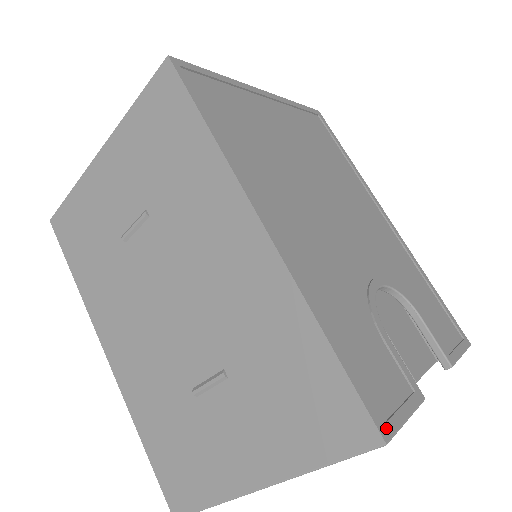
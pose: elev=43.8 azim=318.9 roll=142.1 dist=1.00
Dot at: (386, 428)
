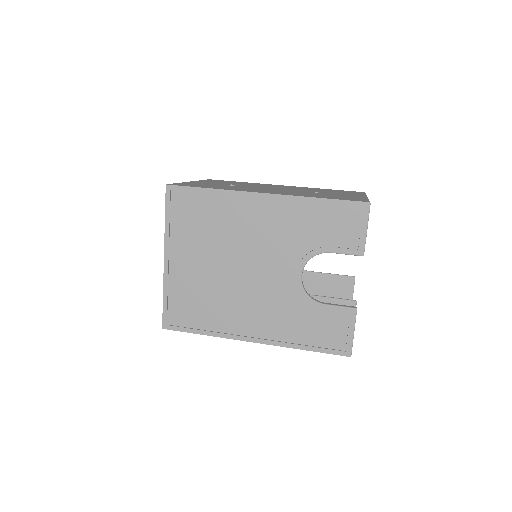
Dot at: (347, 351)
